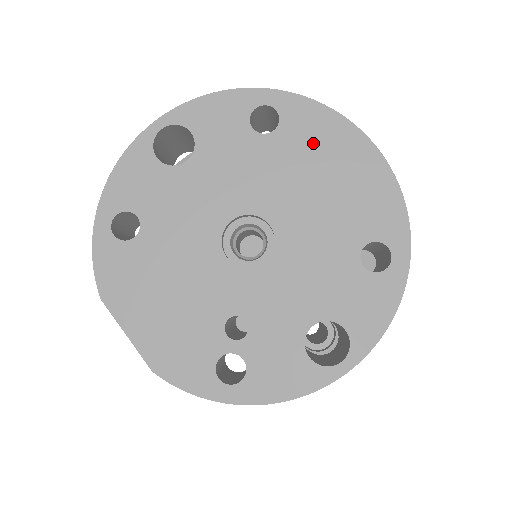
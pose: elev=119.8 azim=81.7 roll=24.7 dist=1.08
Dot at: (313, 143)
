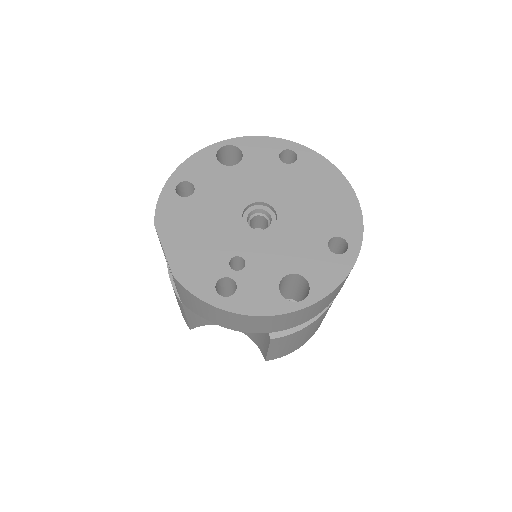
Dot at: (314, 176)
